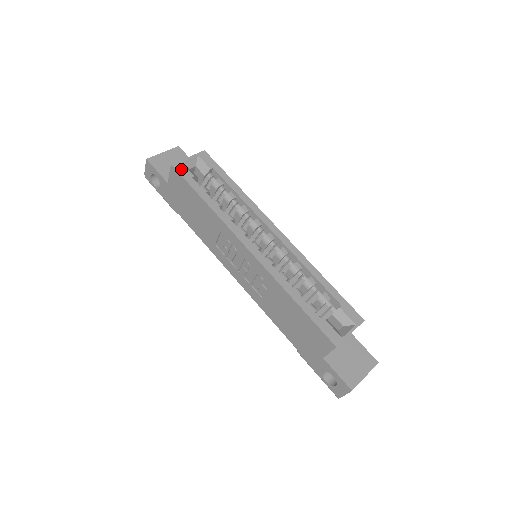
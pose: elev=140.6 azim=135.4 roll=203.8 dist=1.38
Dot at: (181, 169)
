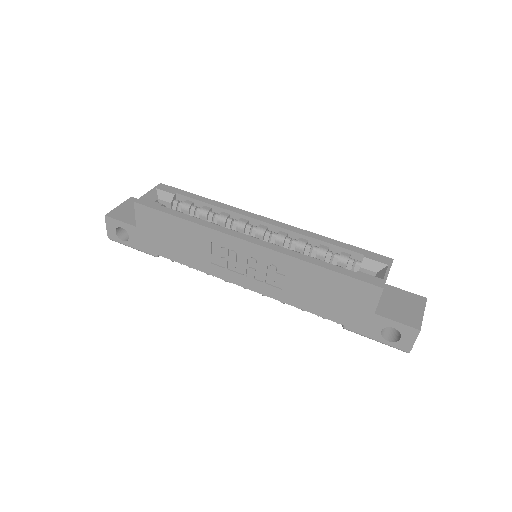
Dot at: (146, 202)
